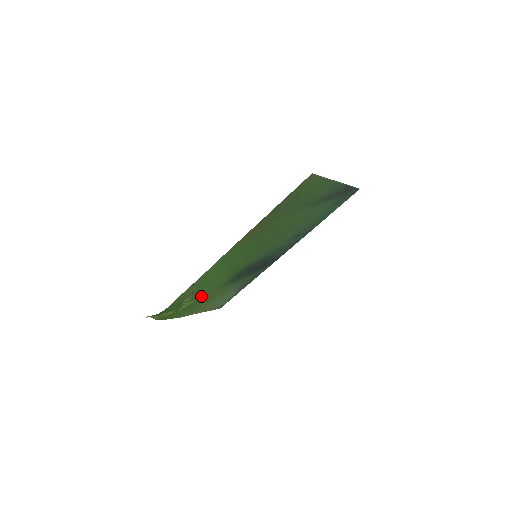
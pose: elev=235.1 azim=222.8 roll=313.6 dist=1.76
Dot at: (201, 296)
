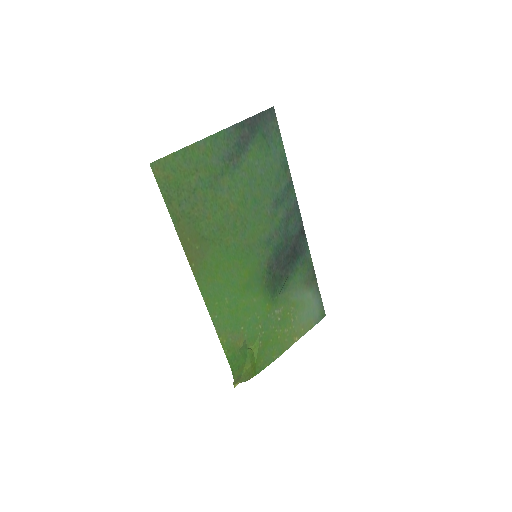
Dot at: (259, 330)
